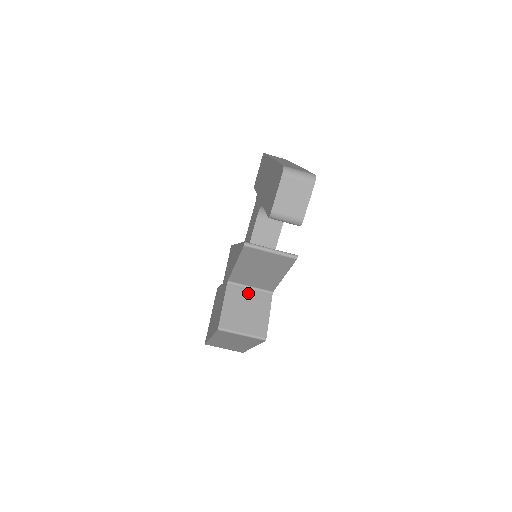
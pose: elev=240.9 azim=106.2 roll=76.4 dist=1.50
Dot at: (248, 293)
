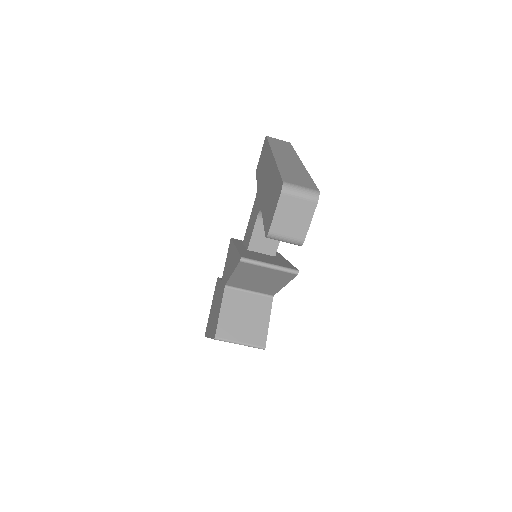
Dot at: (247, 298)
